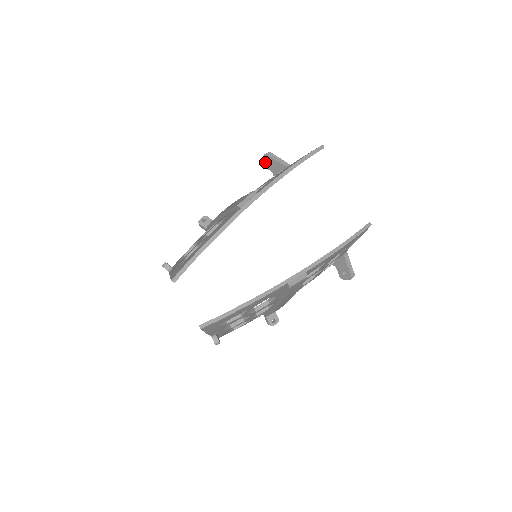
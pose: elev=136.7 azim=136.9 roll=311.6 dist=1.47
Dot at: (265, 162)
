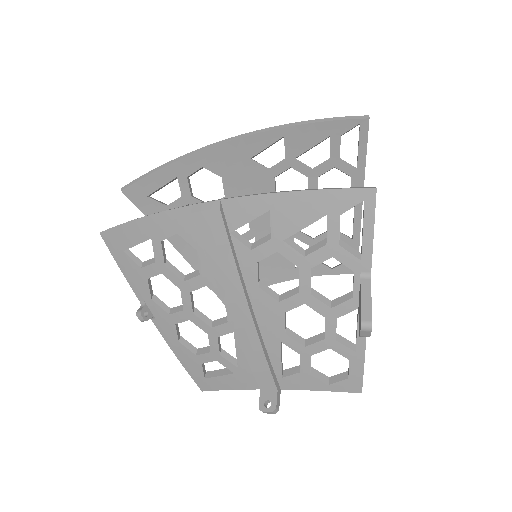
Dot at: occluded
